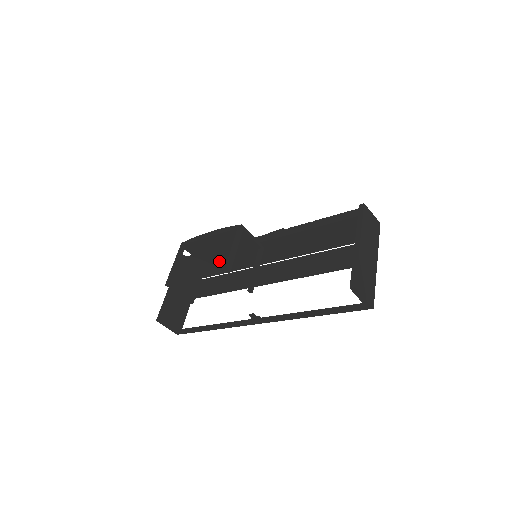
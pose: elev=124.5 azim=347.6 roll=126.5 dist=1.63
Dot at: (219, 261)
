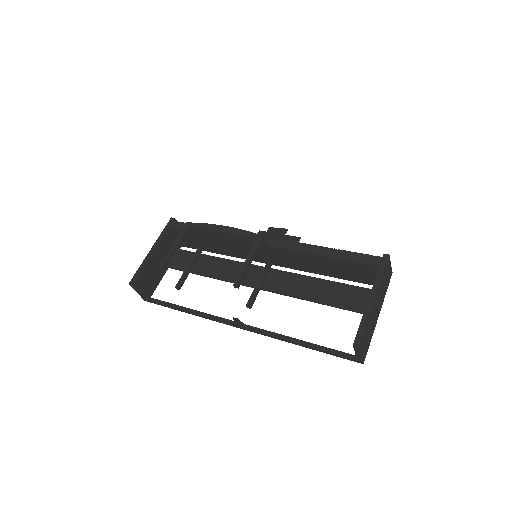
Dot at: (219, 252)
